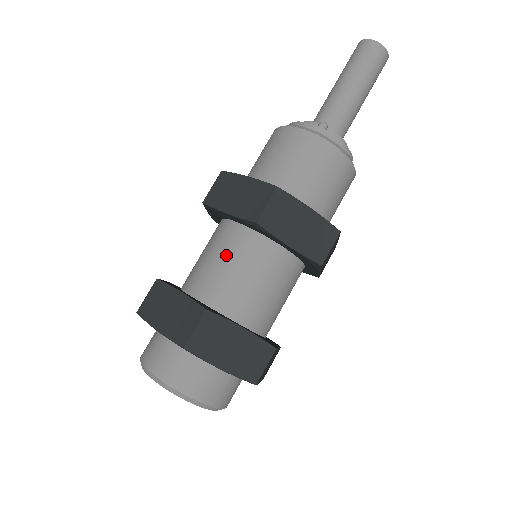
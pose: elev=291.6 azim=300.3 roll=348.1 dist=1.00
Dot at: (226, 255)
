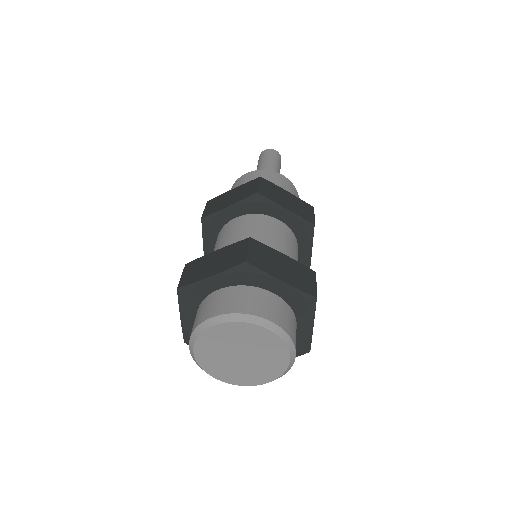
Dot at: (240, 231)
